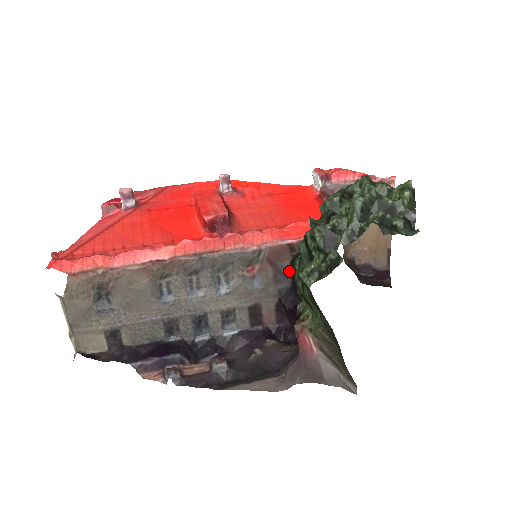
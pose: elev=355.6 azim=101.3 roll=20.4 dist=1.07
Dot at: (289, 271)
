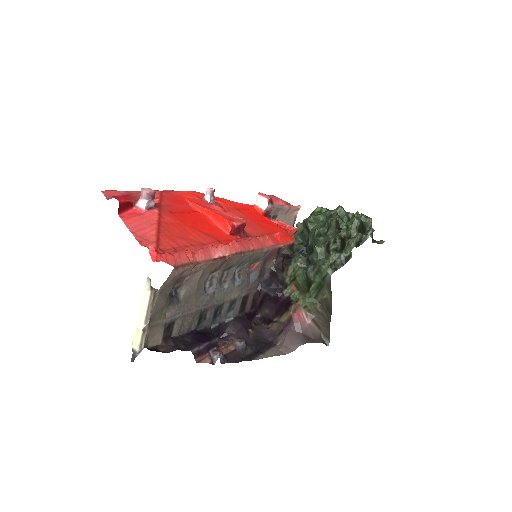
Dot at: (272, 268)
